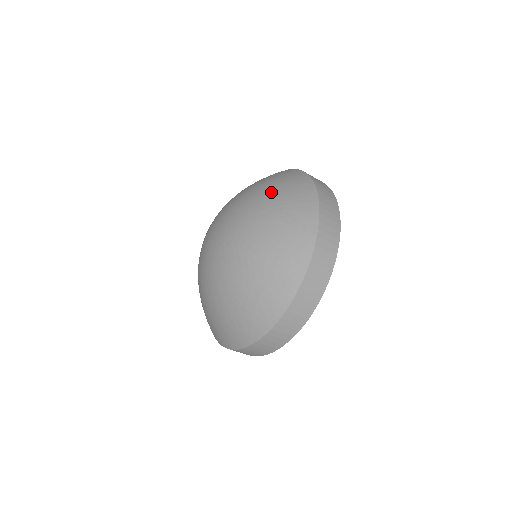
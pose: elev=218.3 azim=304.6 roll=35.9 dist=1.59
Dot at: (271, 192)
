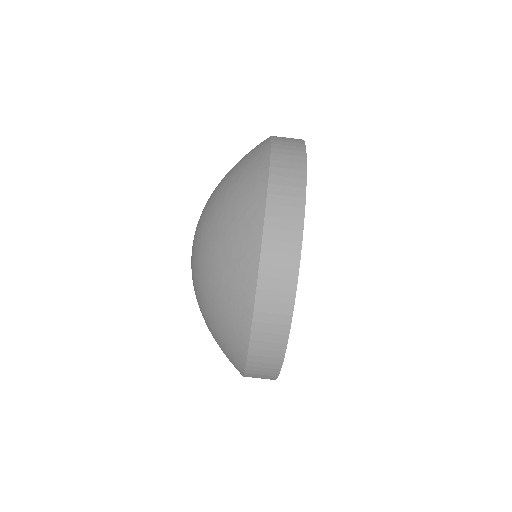
Dot at: occluded
